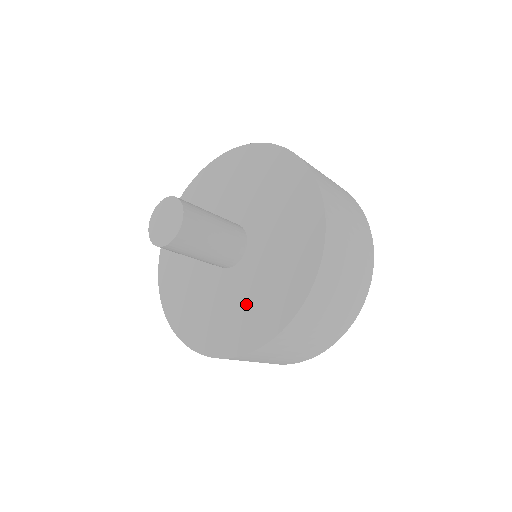
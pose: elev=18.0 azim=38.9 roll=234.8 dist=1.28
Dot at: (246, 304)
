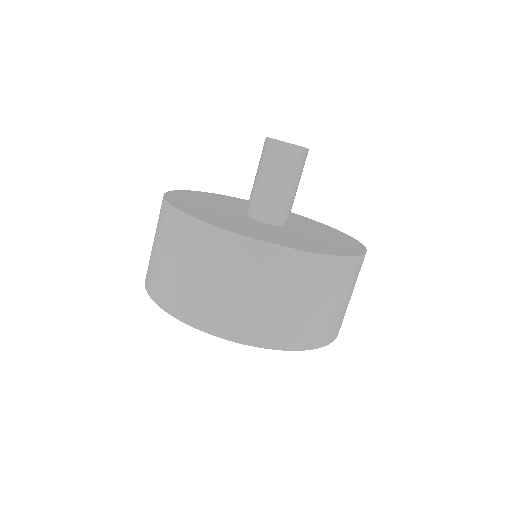
Dot at: (241, 223)
